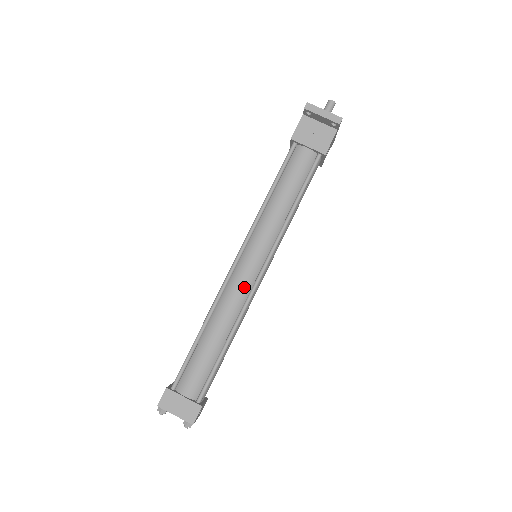
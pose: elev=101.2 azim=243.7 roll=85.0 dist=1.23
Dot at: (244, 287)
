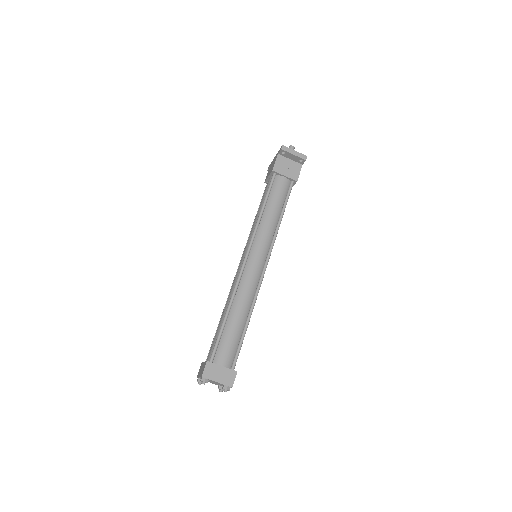
Dot at: (255, 277)
